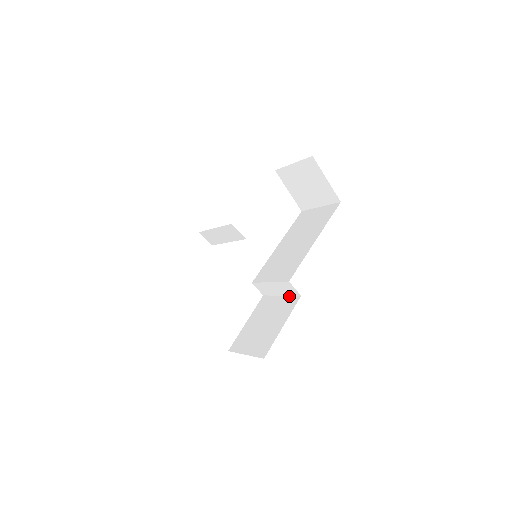
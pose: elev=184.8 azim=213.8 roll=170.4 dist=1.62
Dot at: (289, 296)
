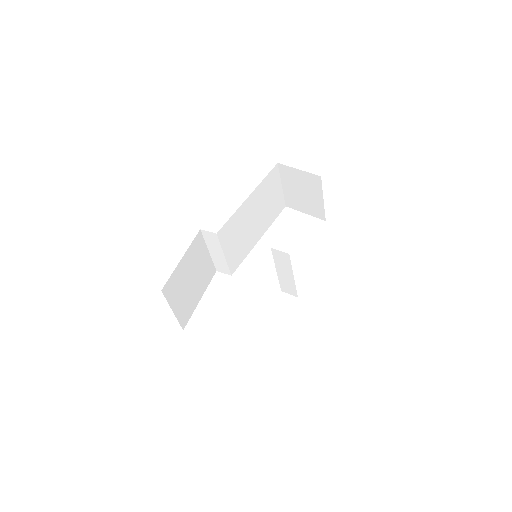
Dot at: (291, 267)
